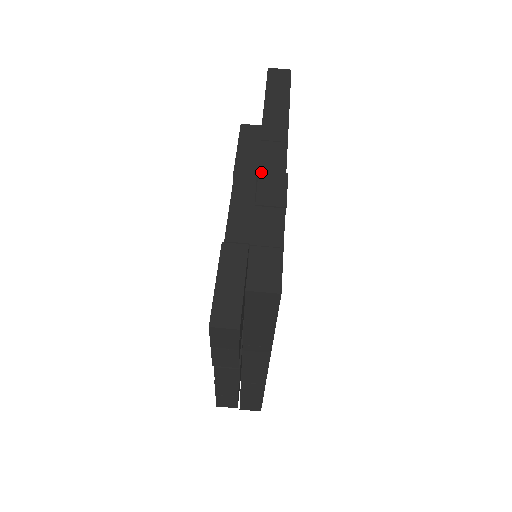
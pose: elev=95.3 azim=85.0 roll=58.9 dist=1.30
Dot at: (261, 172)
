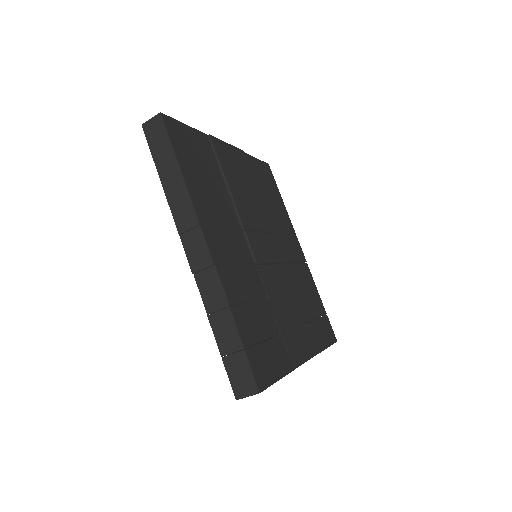
Dot at: (196, 276)
